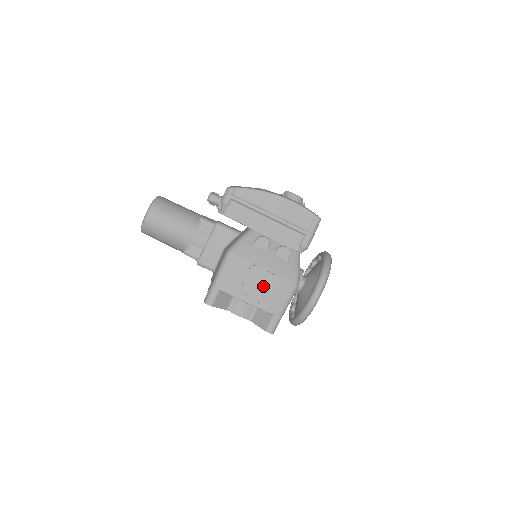
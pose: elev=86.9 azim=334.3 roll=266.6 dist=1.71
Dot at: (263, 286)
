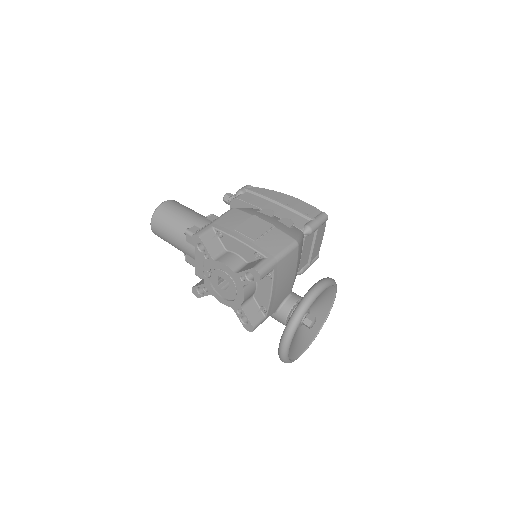
Dot at: (260, 230)
